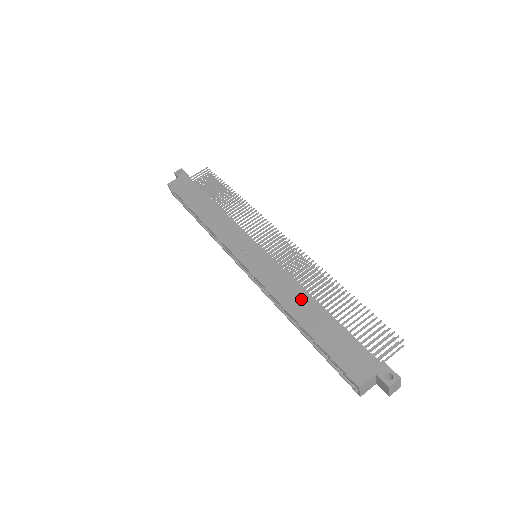
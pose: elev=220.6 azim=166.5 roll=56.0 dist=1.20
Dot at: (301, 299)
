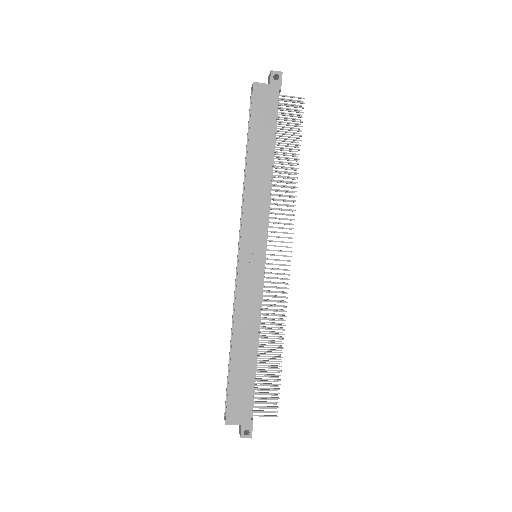
Dot at: (249, 335)
